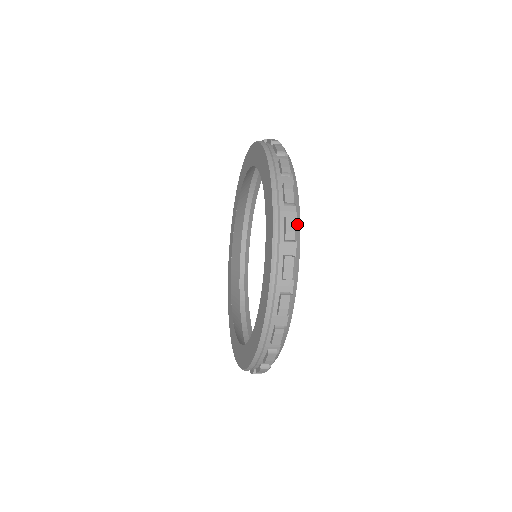
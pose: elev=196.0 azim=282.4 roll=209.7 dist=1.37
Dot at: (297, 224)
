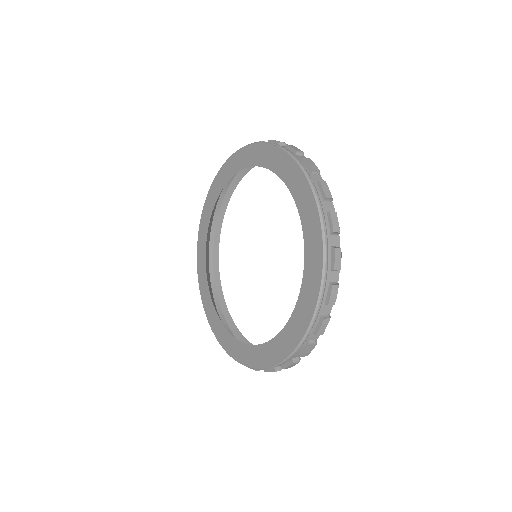
Dot at: occluded
